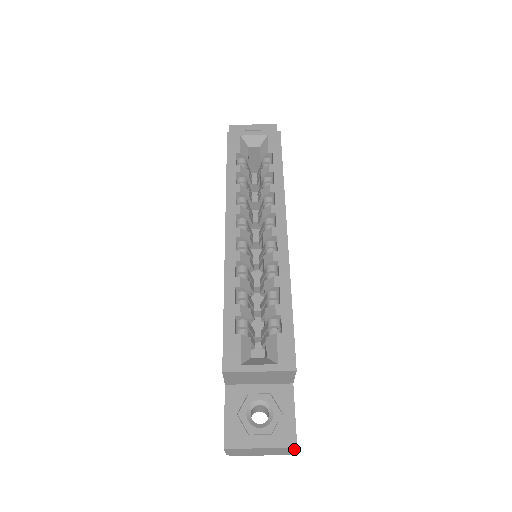
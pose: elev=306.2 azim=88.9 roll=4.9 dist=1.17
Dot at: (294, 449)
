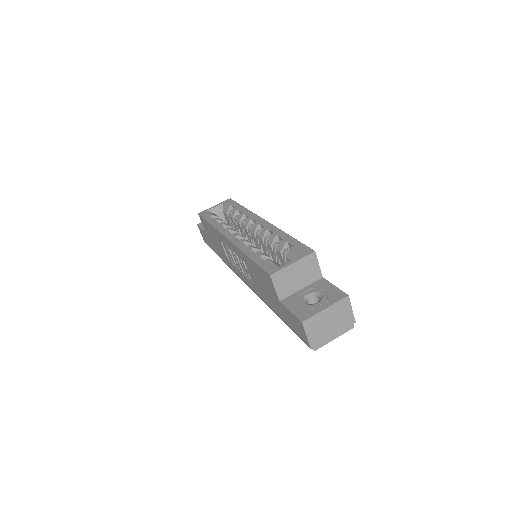
Dot at: (349, 303)
